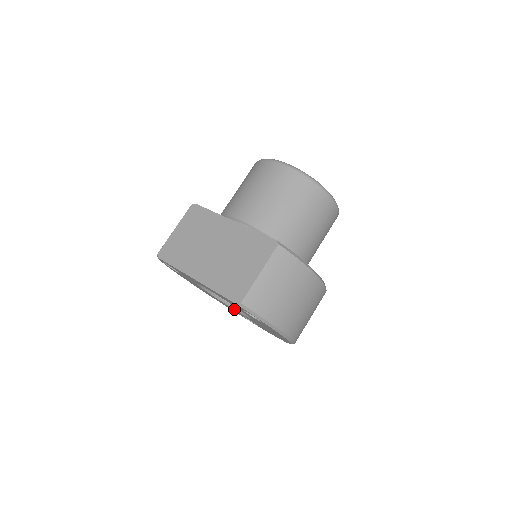
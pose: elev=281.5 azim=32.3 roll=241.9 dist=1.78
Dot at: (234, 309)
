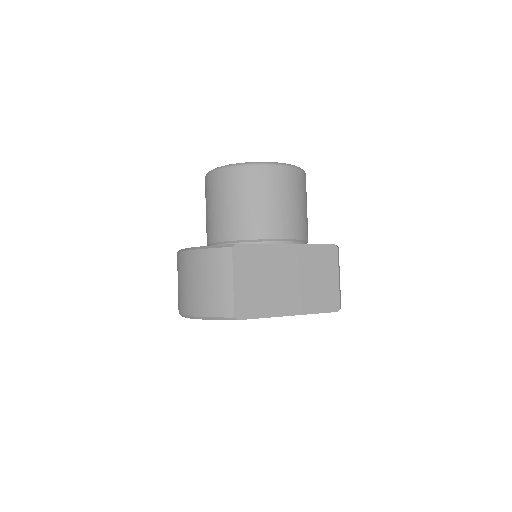
Dot at: occluded
